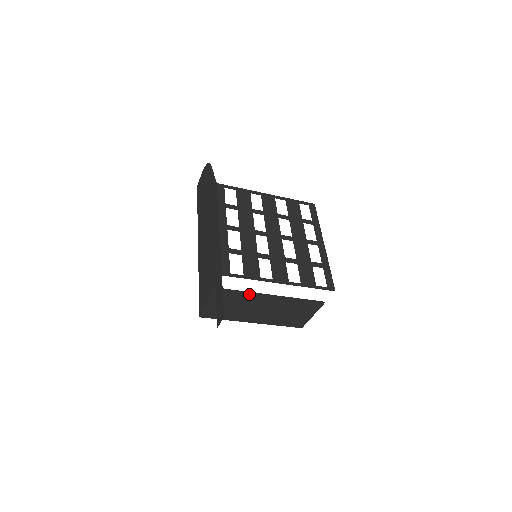
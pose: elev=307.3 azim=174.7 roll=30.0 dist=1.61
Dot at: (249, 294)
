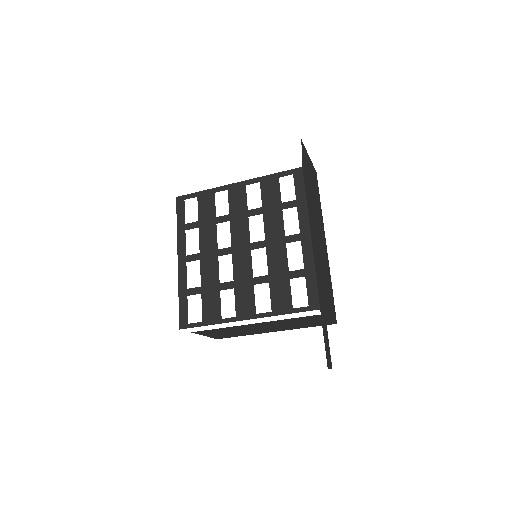
Dot at: (230, 327)
